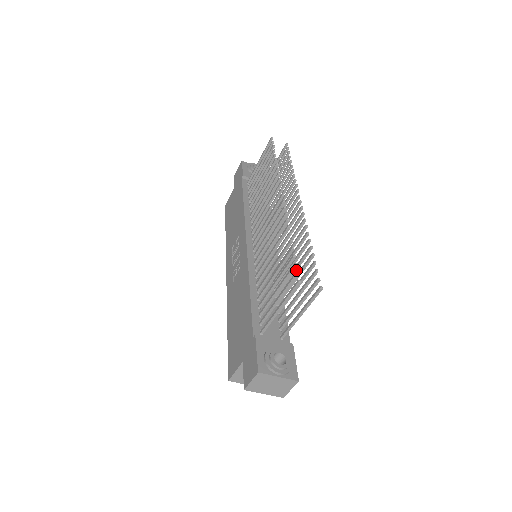
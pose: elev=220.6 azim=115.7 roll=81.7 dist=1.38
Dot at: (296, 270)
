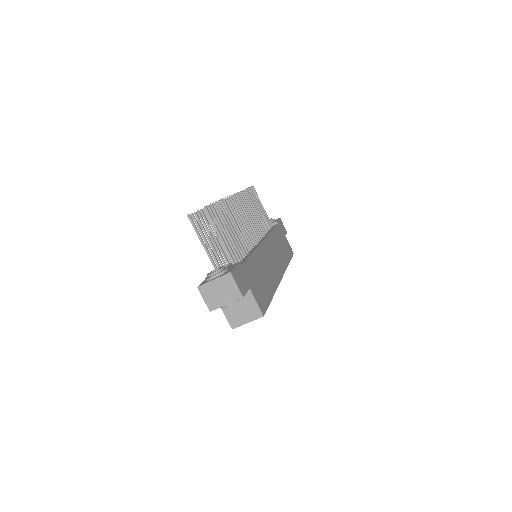
Dot at: (230, 225)
